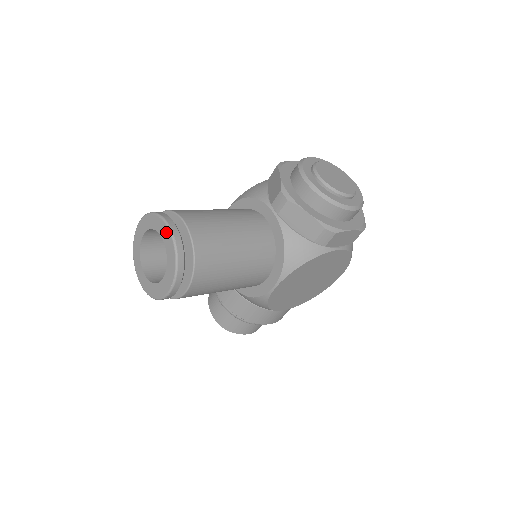
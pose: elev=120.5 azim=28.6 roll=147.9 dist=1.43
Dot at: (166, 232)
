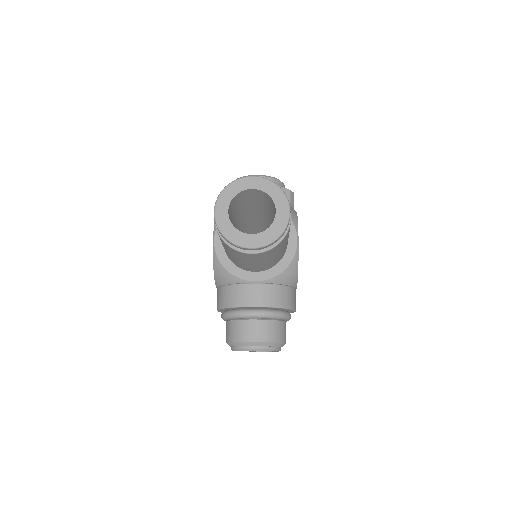
Dot at: (254, 180)
